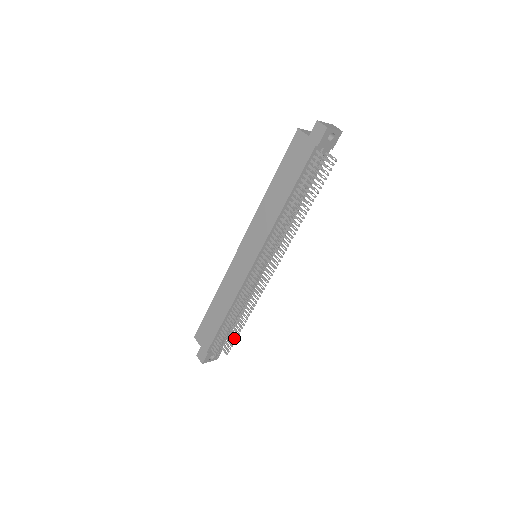
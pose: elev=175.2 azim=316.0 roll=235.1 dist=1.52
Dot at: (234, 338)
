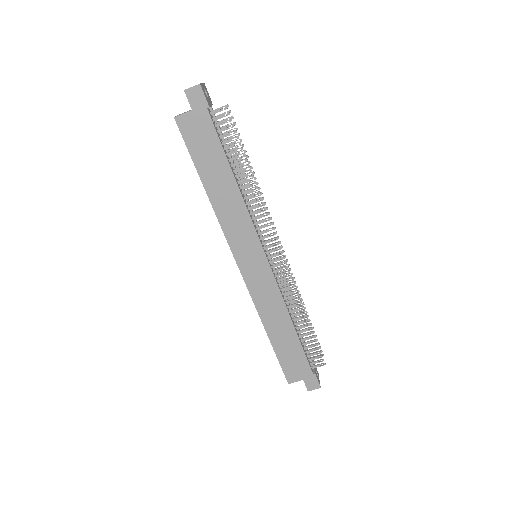
Dot at: occluded
